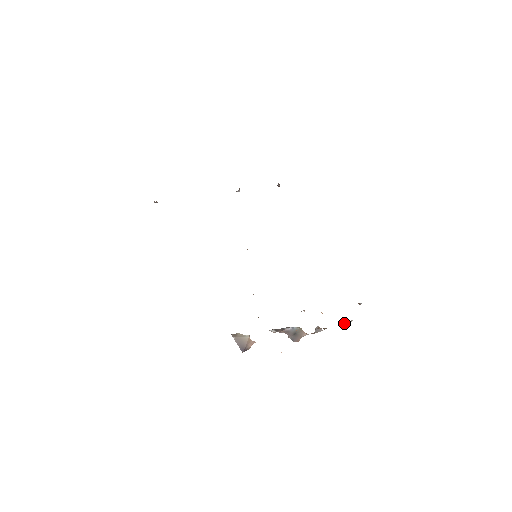
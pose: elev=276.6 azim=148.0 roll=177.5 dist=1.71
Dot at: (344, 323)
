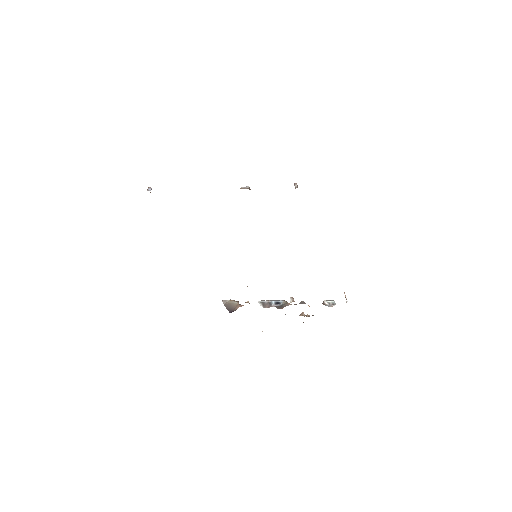
Dot at: (327, 305)
